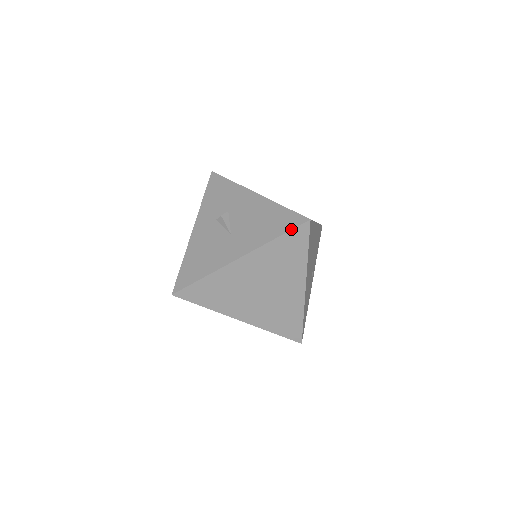
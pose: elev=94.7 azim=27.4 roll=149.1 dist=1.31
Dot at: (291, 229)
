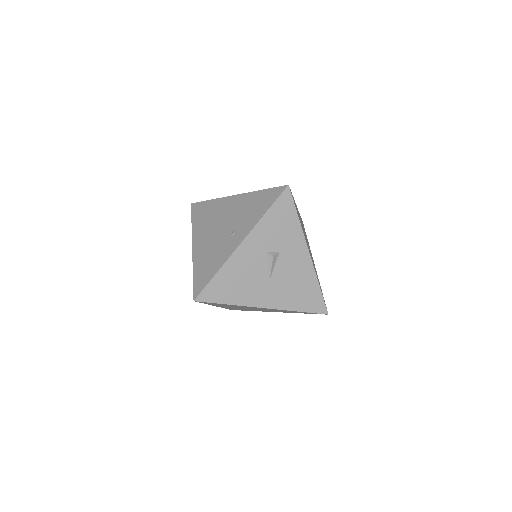
Dot at: occluded
